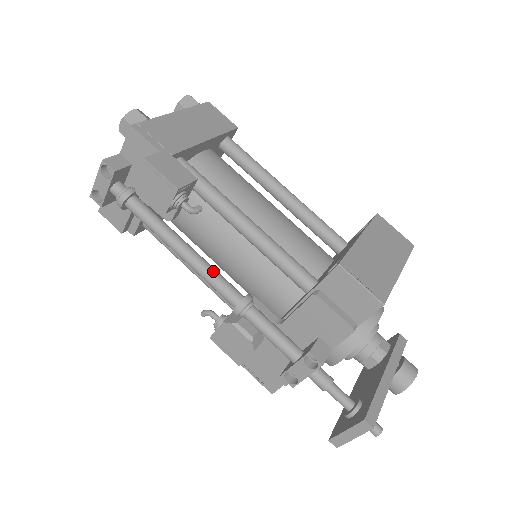
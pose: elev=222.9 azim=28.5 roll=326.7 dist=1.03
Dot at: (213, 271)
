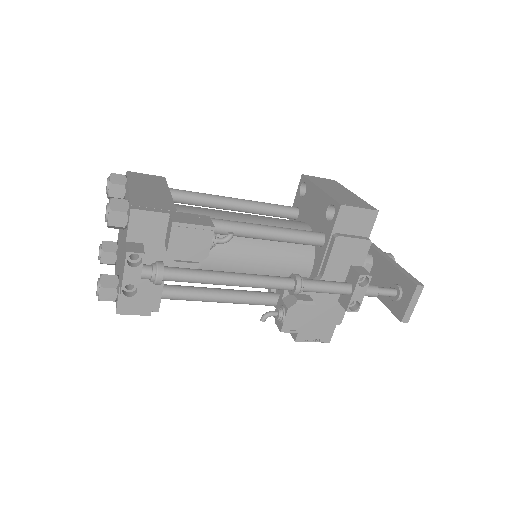
Dot at: (262, 276)
